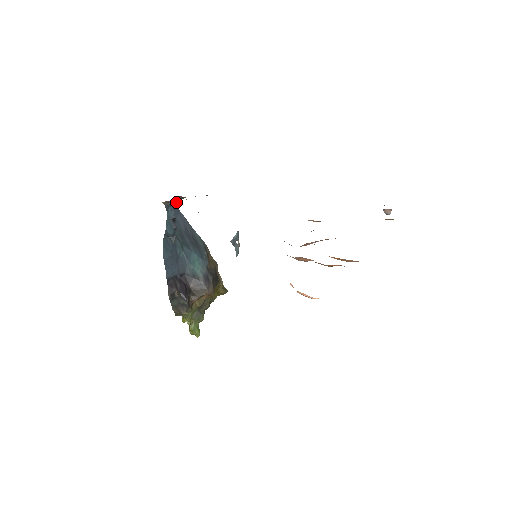
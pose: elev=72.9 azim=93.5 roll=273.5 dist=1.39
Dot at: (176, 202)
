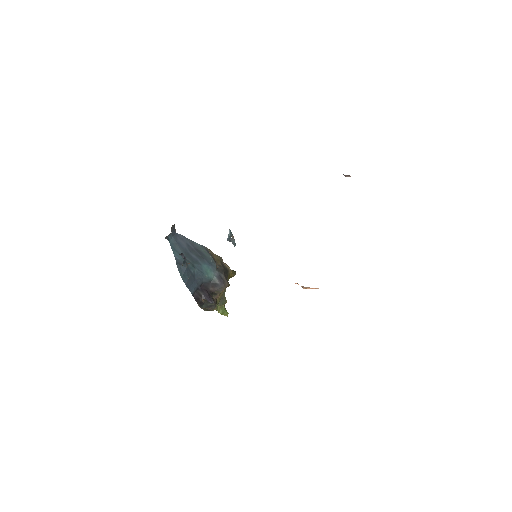
Dot at: (172, 229)
